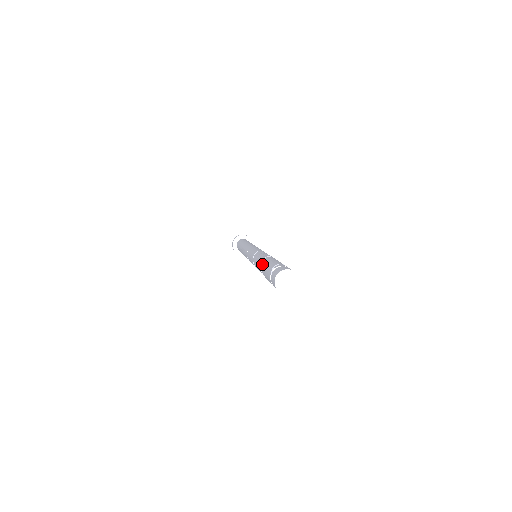
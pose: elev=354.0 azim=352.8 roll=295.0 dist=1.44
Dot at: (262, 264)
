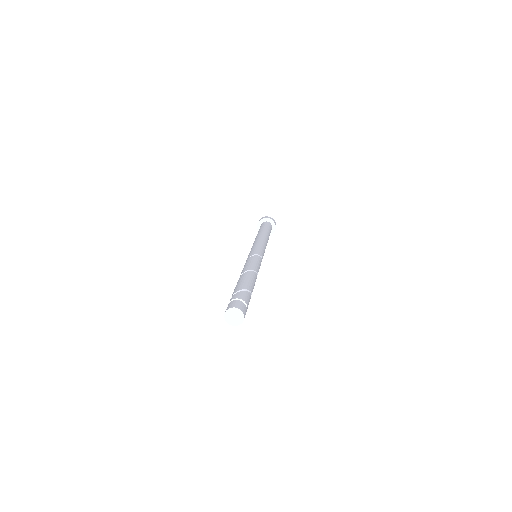
Dot at: occluded
